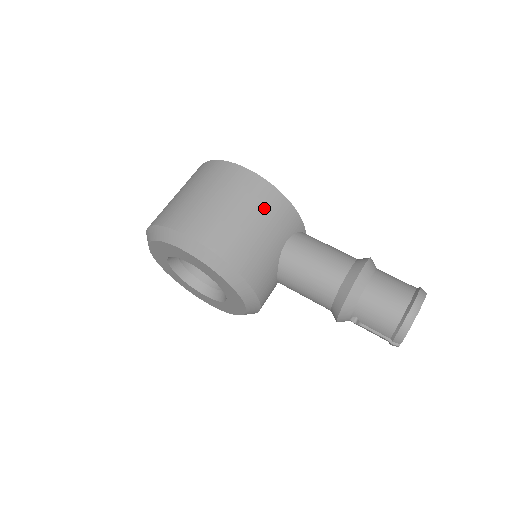
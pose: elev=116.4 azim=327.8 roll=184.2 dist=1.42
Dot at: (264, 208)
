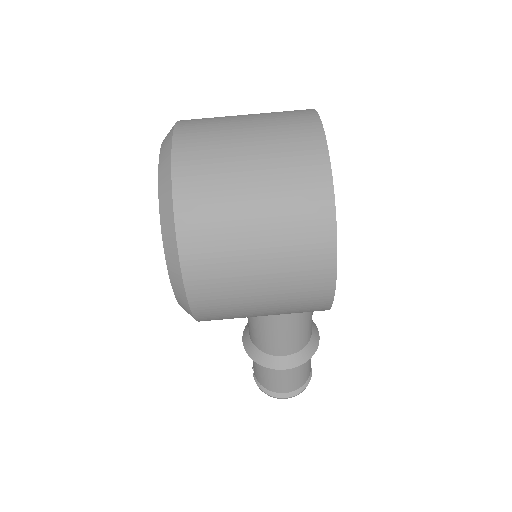
Dot at: (293, 312)
